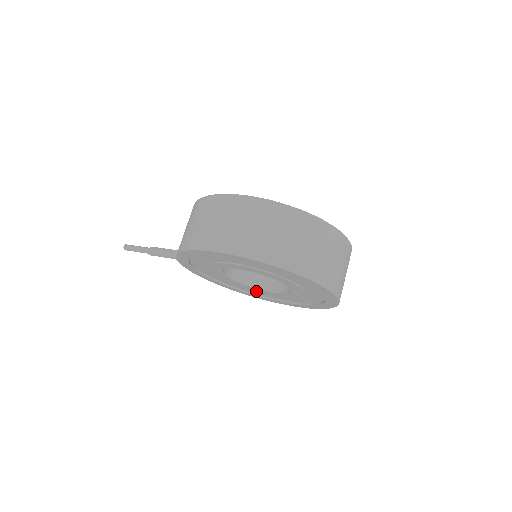
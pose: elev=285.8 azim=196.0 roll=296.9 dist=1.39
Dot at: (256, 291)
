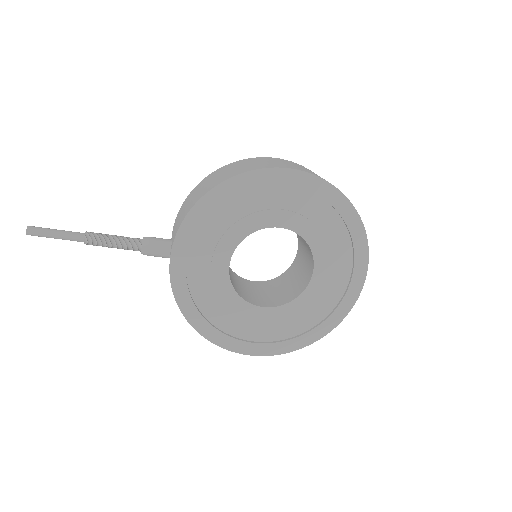
Dot at: (230, 318)
